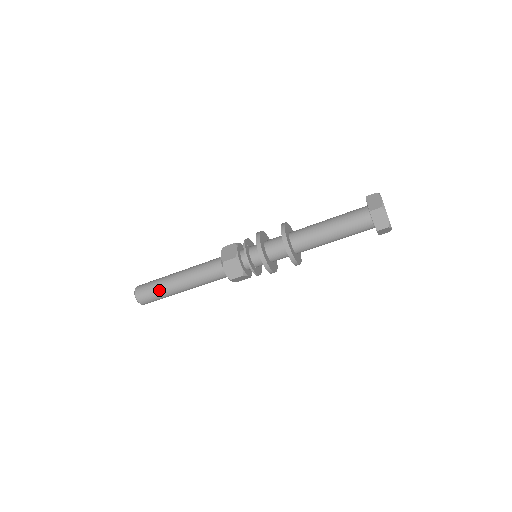
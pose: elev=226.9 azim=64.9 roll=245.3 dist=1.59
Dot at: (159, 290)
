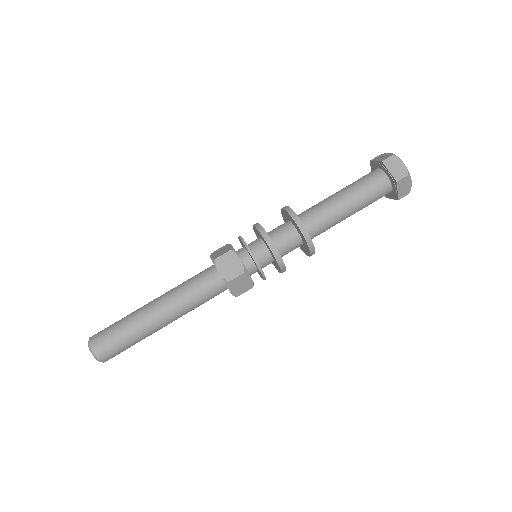
Dot at: (124, 317)
